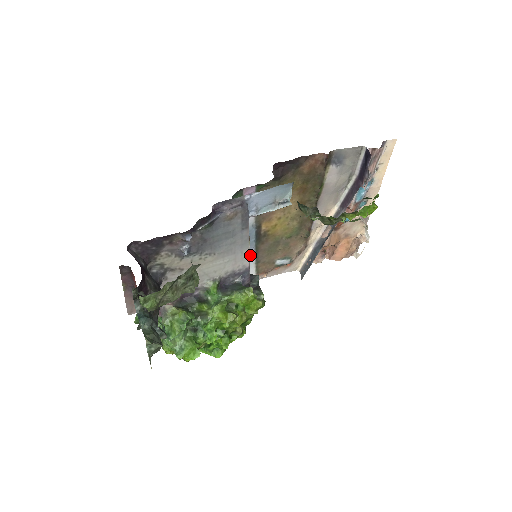
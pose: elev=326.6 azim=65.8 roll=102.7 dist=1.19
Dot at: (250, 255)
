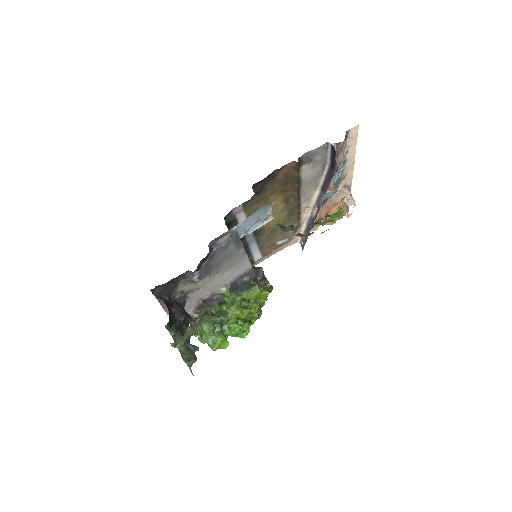
Dot at: (253, 247)
